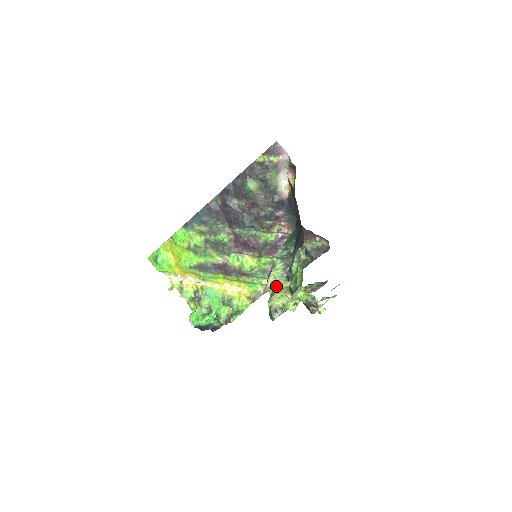
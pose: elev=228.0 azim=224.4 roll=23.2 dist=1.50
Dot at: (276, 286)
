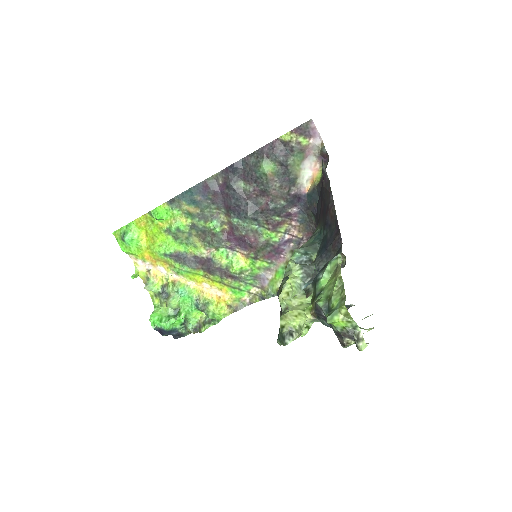
Dot at: (291, 299)
